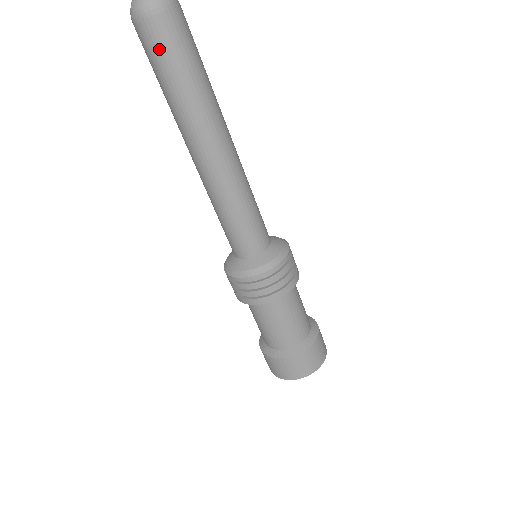
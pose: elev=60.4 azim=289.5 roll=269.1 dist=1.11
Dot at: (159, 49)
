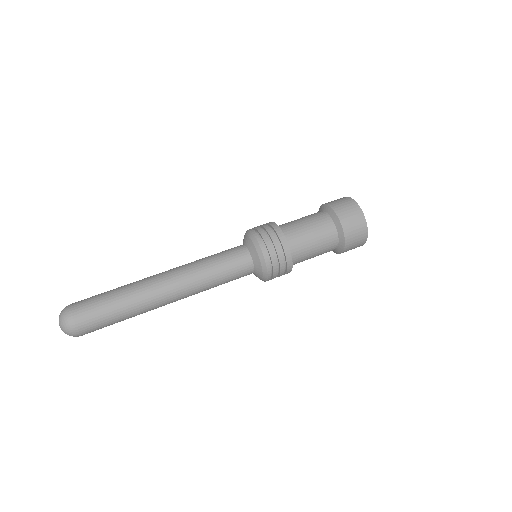
Dot at: occluded
